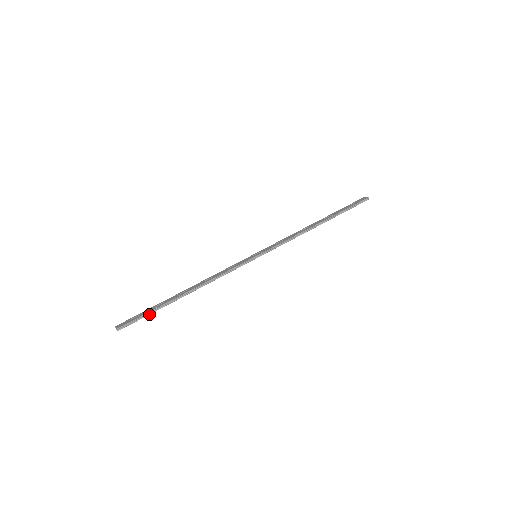
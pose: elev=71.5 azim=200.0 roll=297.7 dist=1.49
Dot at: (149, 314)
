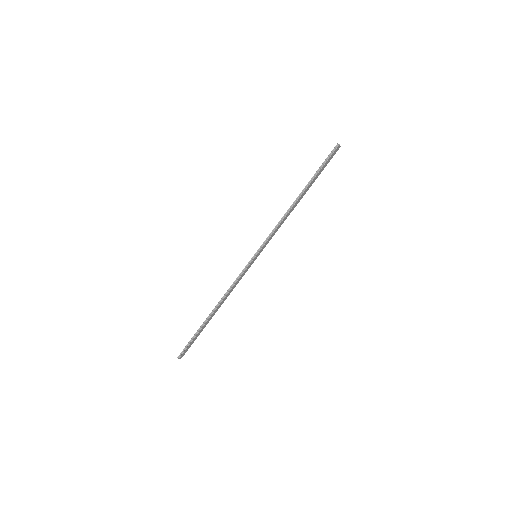
Dot at: (194, 338)
